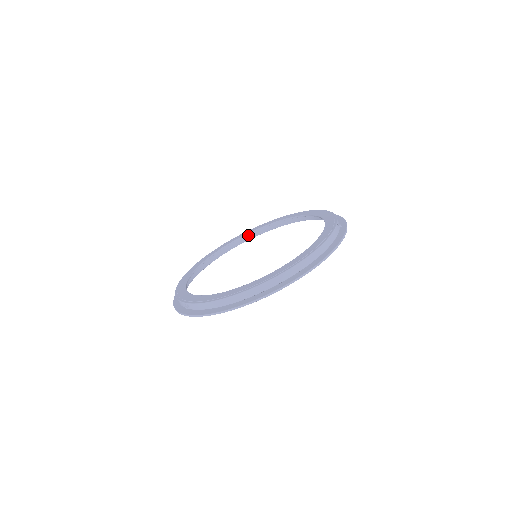
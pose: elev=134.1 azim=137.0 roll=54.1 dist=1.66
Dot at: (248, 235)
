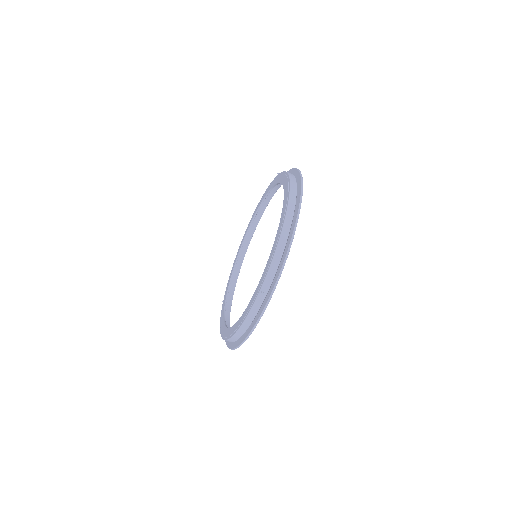
Dot at: (229, 293)
